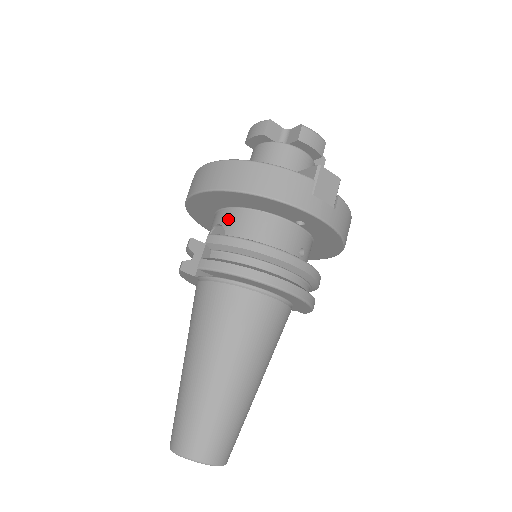
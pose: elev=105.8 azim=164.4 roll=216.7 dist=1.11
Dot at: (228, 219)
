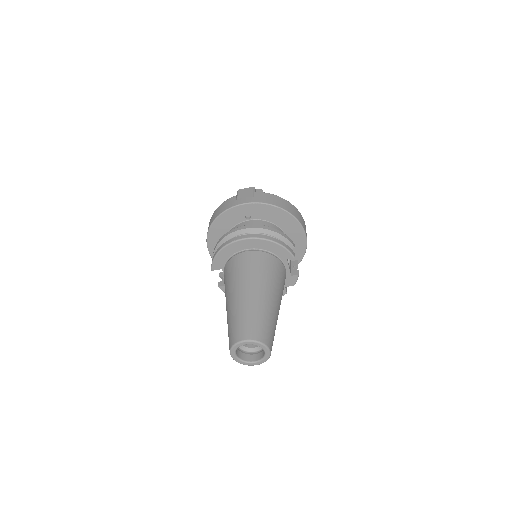
Dot at: occluded
